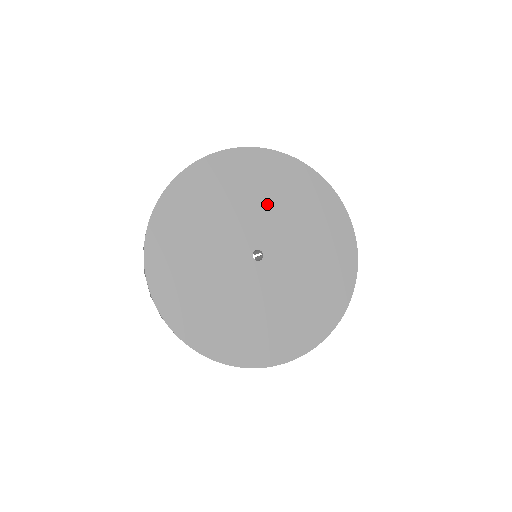
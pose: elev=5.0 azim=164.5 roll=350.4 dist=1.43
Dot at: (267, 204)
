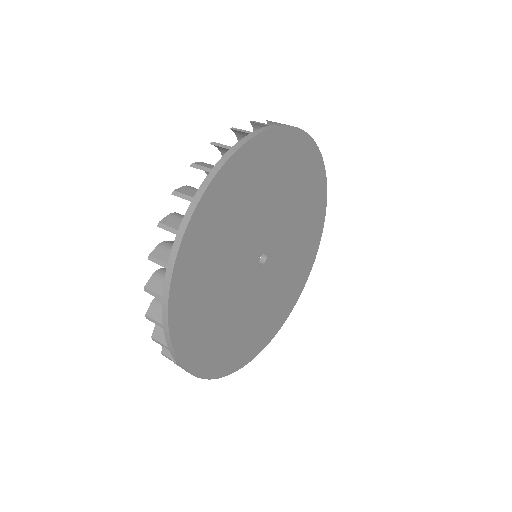
Dot at: (295, 216)
